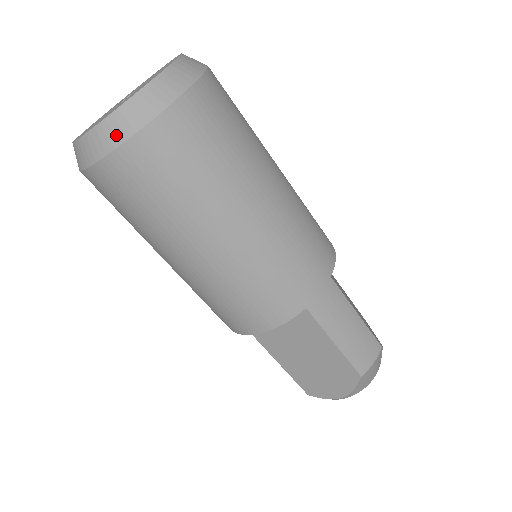
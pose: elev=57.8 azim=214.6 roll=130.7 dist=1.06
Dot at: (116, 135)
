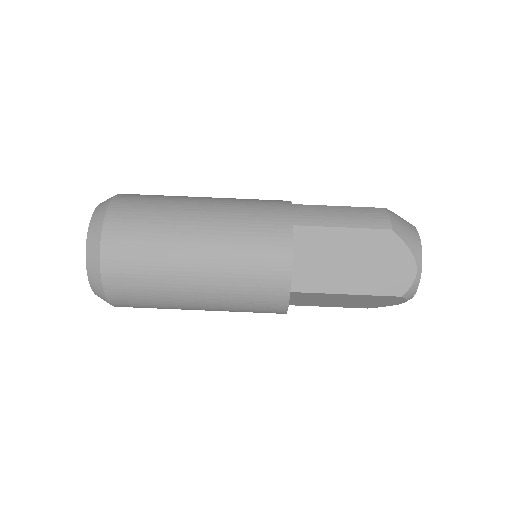
Dot at: (95, 243)
